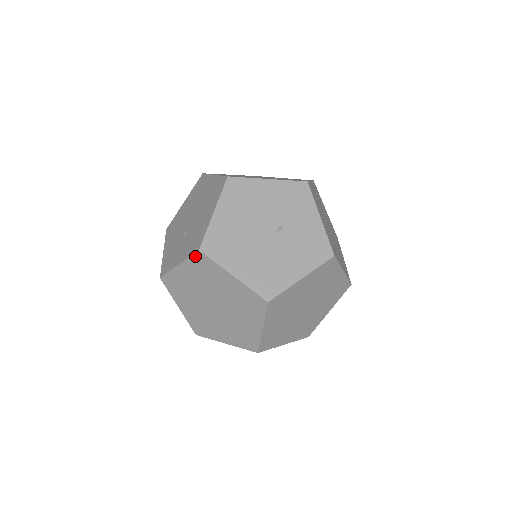
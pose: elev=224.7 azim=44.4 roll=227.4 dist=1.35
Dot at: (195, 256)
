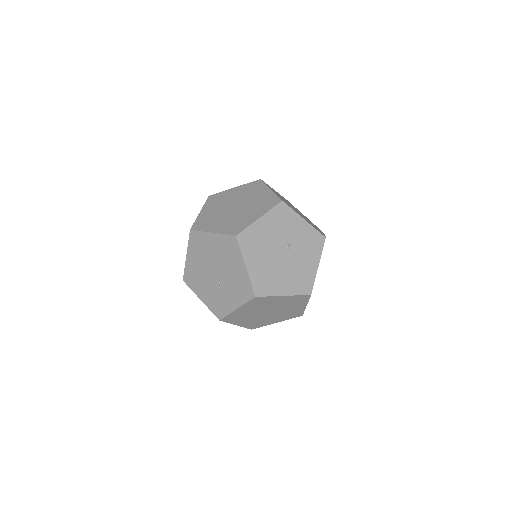
Dot at: (252, 300)
